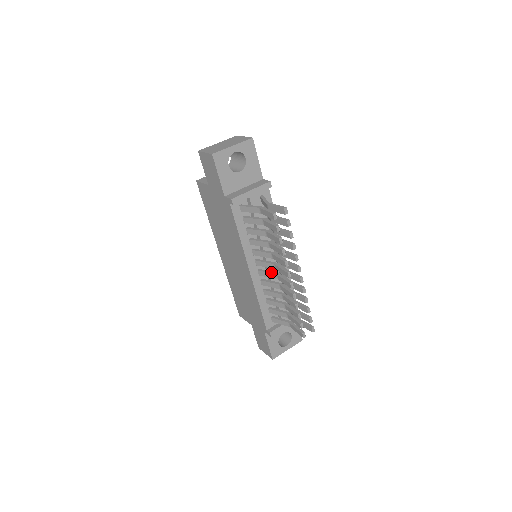
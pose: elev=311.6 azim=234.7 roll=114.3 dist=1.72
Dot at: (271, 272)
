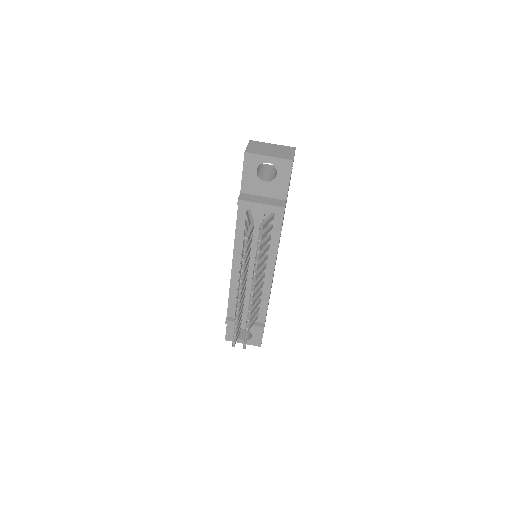
Dot at: occluded
